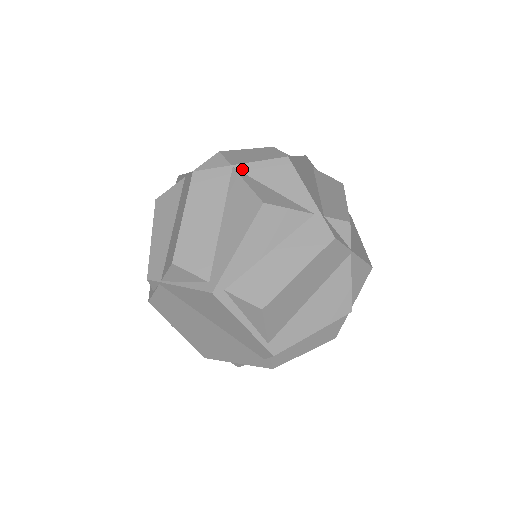
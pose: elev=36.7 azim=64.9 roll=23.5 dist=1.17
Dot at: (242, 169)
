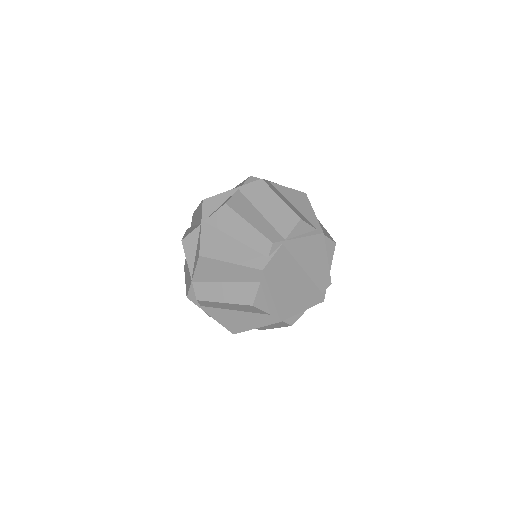
Dot at: (273, 183)
